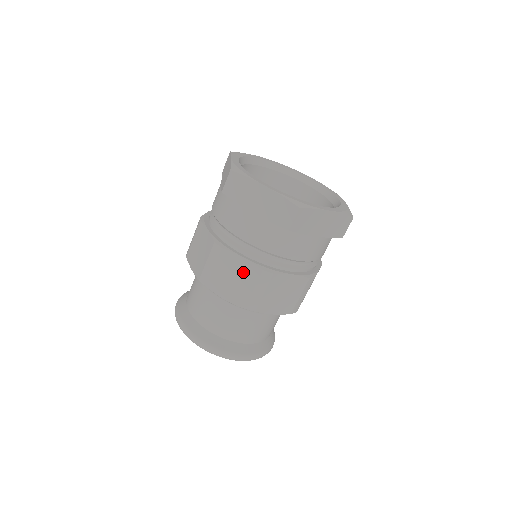
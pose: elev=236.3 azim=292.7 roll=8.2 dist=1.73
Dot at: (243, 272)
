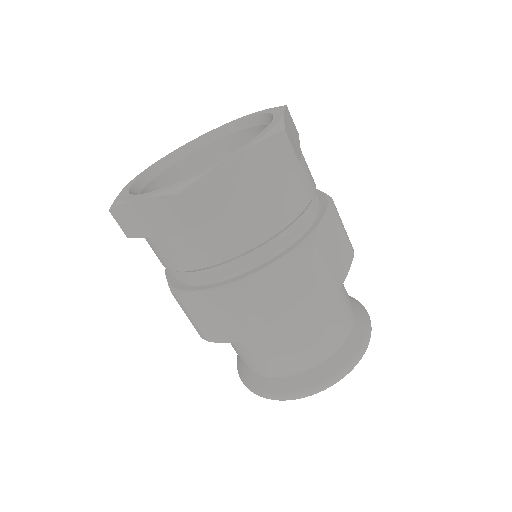
Dot at: (216, 305)
